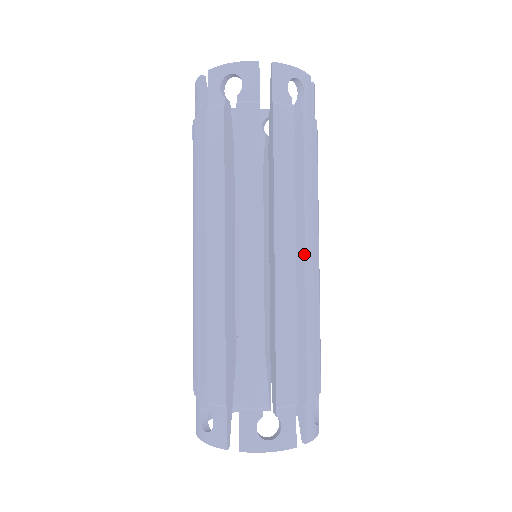
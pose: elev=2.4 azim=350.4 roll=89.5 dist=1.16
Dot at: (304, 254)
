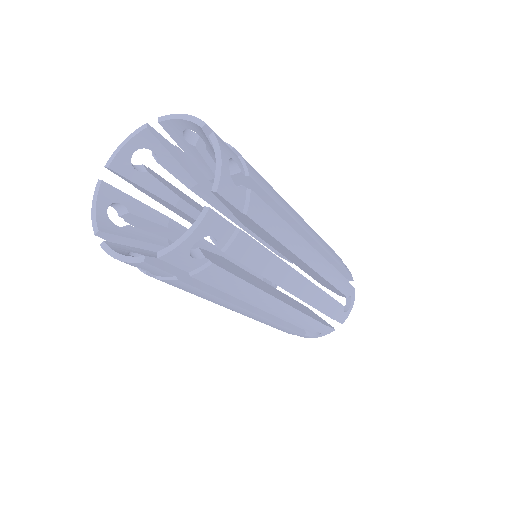
Dot at: (310, 237)
